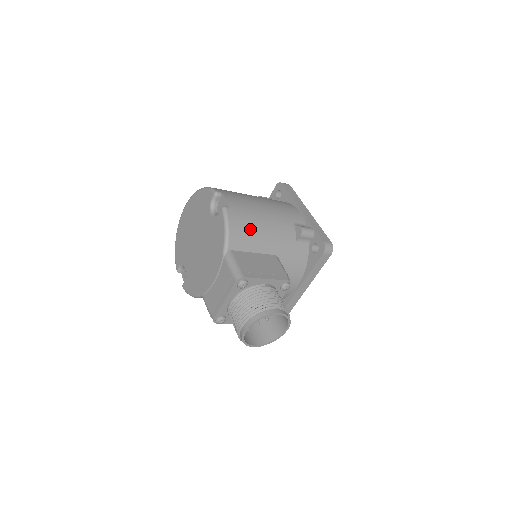
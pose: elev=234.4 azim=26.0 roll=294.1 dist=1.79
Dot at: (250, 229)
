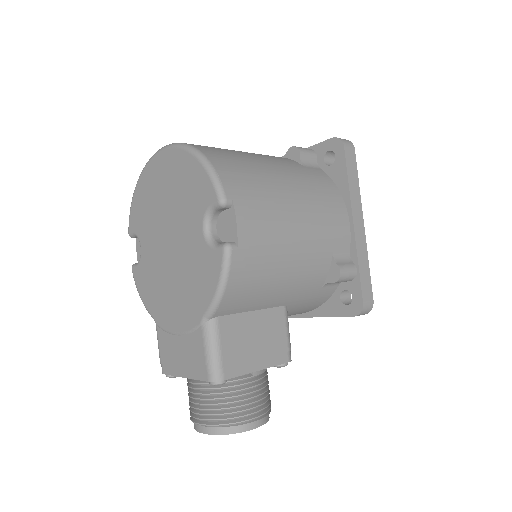
Dot at: (260, 282)
